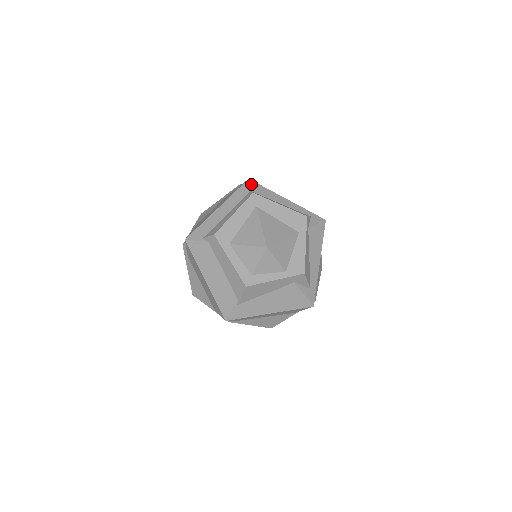
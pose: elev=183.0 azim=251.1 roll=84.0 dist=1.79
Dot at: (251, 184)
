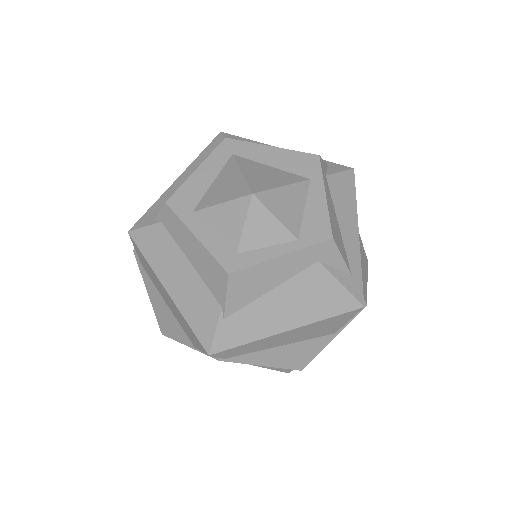
Dot at: (224, 136)
